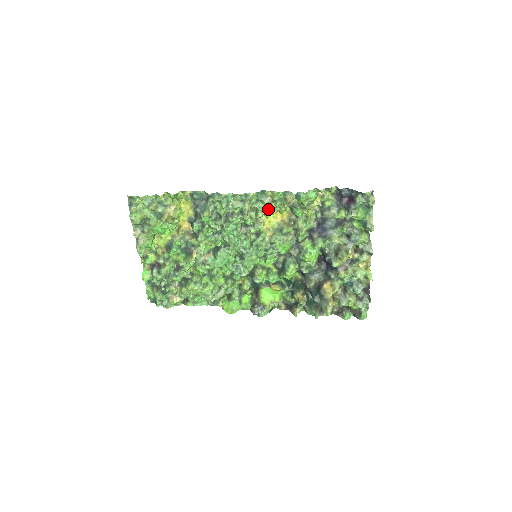
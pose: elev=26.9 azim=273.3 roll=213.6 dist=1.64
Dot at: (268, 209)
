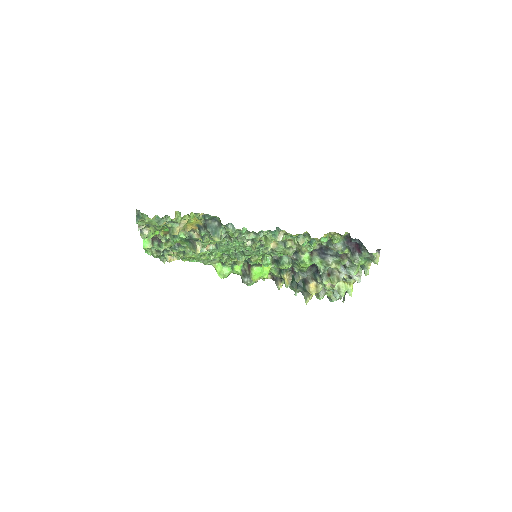
Dot at: occluded
